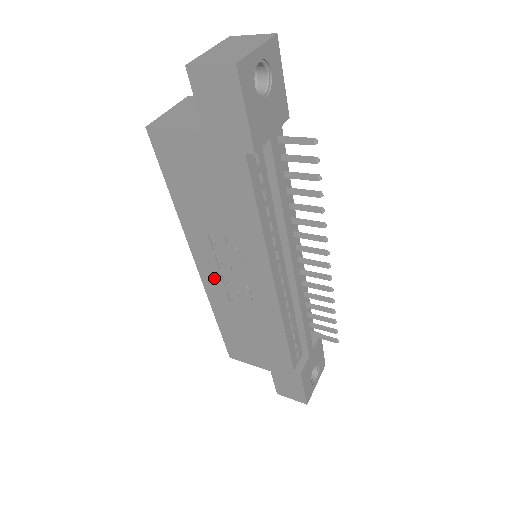
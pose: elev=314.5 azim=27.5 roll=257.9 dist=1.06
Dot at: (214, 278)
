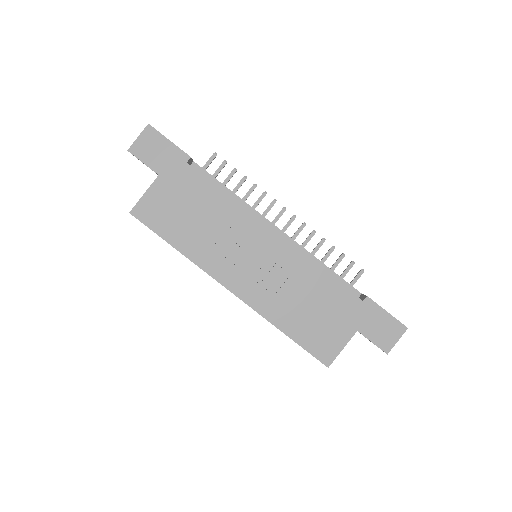
Dot at: (246, 285)
